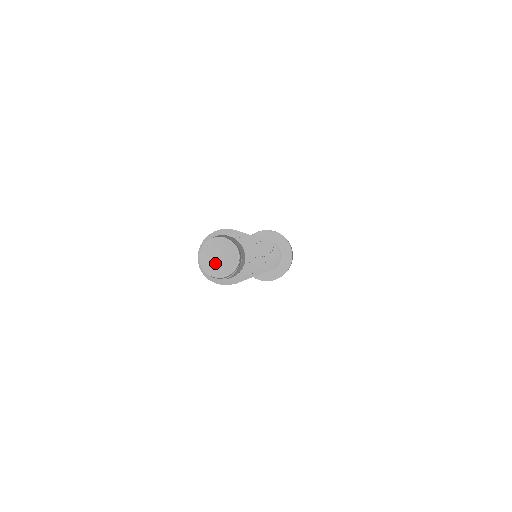
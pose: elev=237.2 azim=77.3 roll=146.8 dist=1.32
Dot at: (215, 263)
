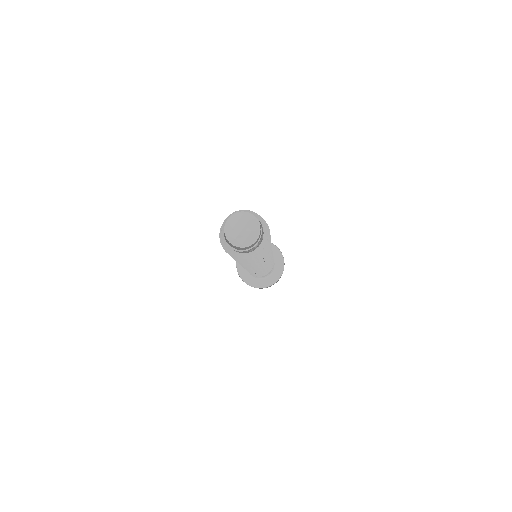
Dot at: (243, 236)
